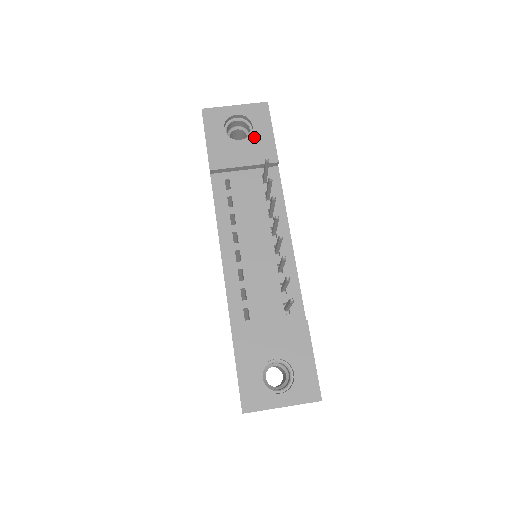
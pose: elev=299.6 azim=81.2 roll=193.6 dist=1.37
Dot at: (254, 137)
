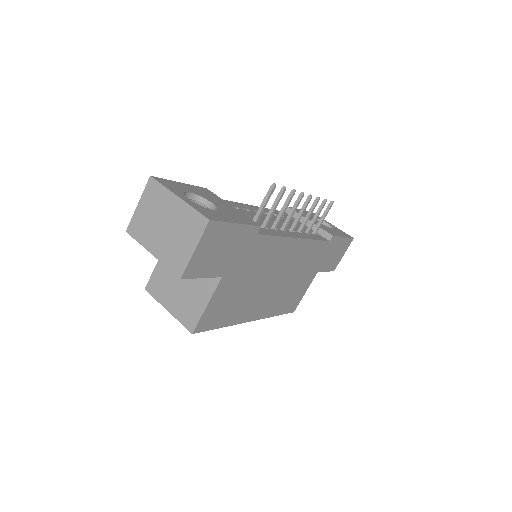
Dot at: (329, 228)
